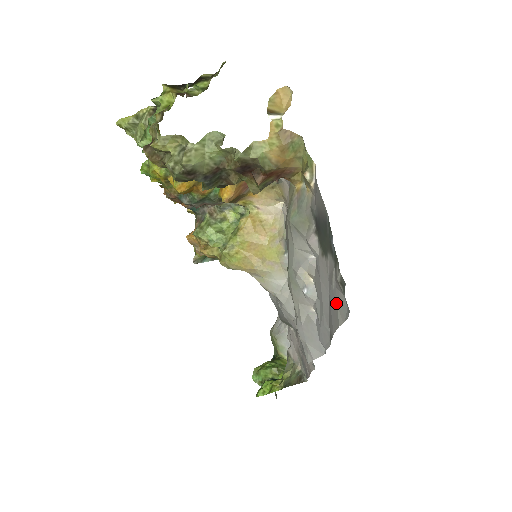
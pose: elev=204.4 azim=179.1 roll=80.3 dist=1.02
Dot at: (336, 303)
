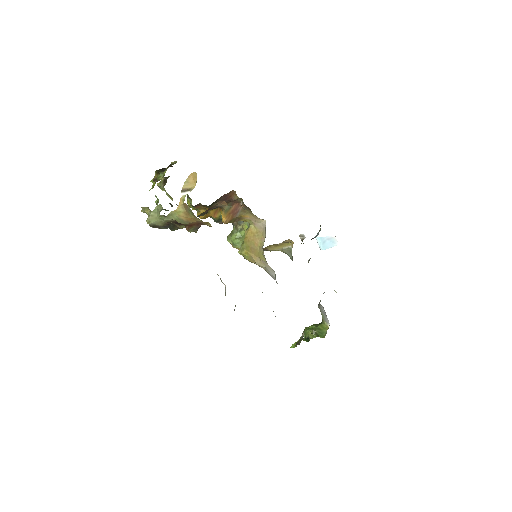
Dot at: occluded
